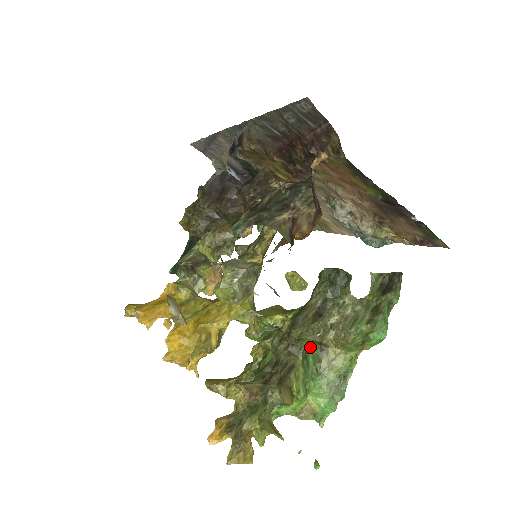
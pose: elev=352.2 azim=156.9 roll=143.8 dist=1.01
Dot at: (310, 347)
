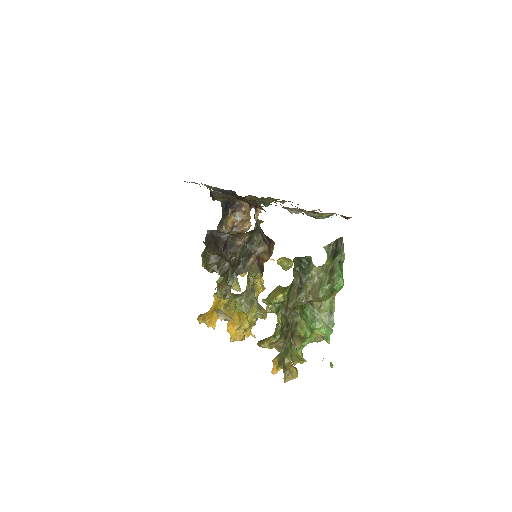
Dot at: (303, 307)
